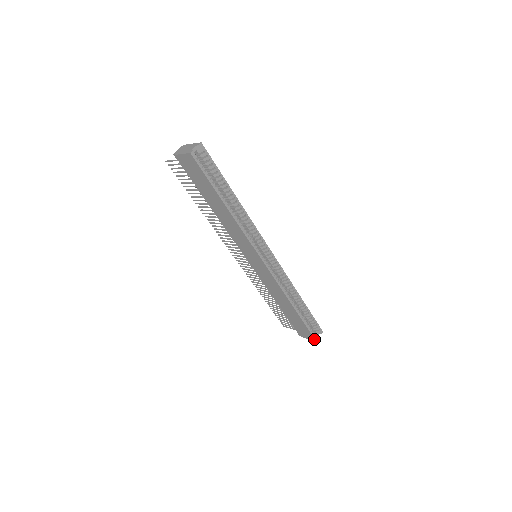
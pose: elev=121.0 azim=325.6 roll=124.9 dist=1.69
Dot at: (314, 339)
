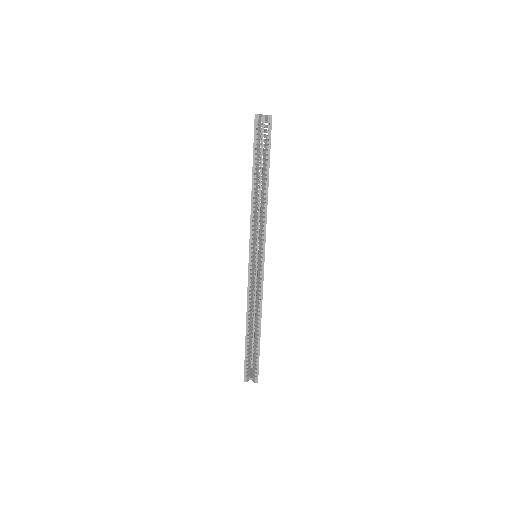
Dot at: (244, 378)
